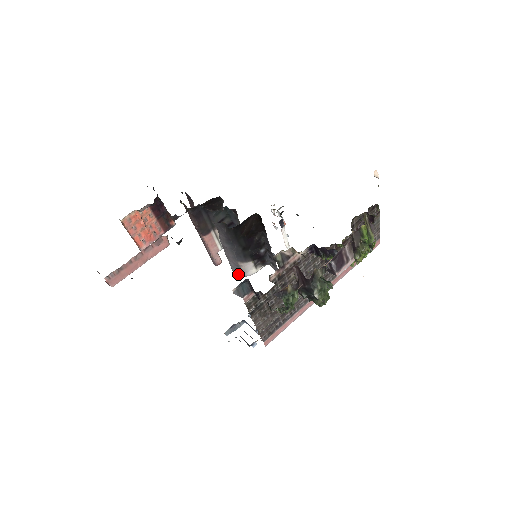
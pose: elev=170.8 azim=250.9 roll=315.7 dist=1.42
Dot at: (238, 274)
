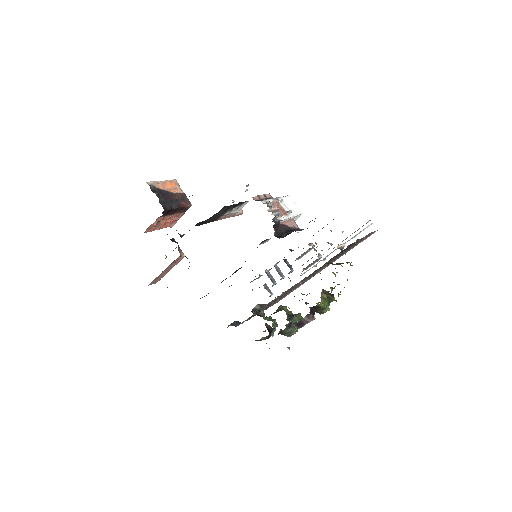
Dot at: occluded
